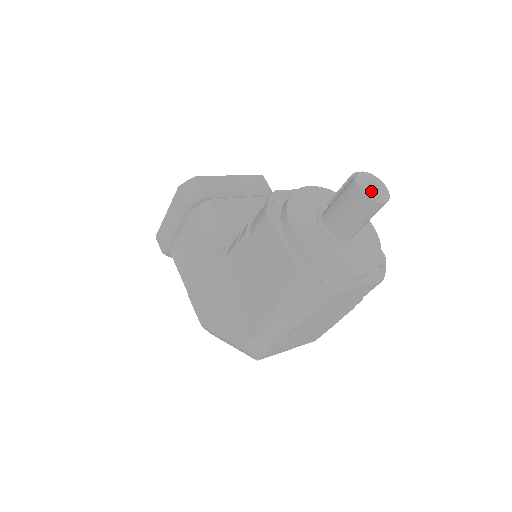
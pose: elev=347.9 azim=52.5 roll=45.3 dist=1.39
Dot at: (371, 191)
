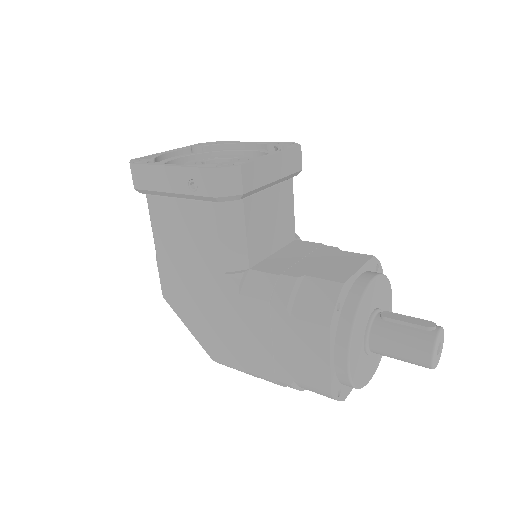
Dot at: (436, 358)
